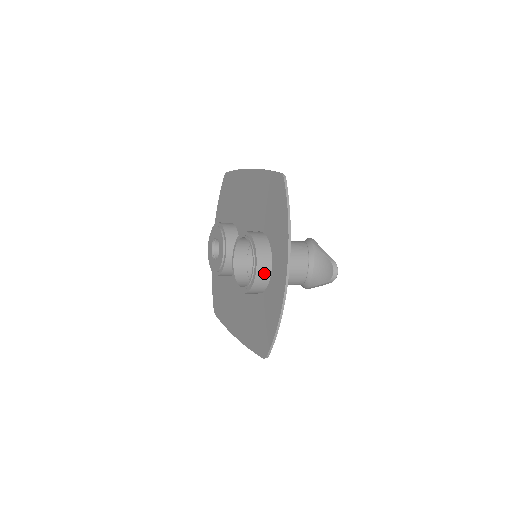
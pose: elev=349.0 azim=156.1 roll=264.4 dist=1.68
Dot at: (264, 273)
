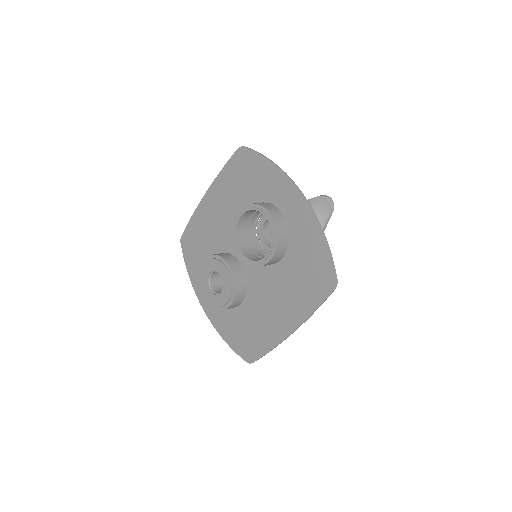
Dot at: (279, 218)
